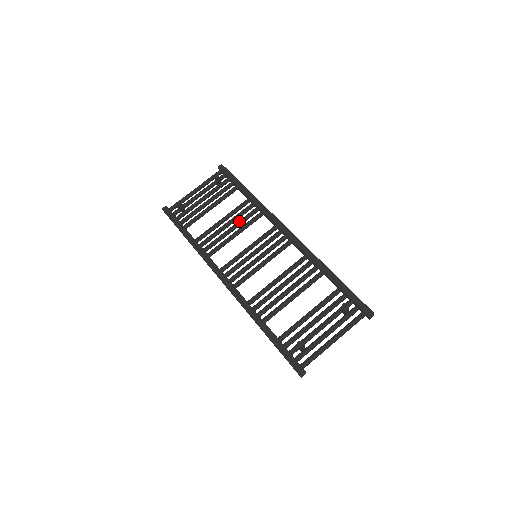
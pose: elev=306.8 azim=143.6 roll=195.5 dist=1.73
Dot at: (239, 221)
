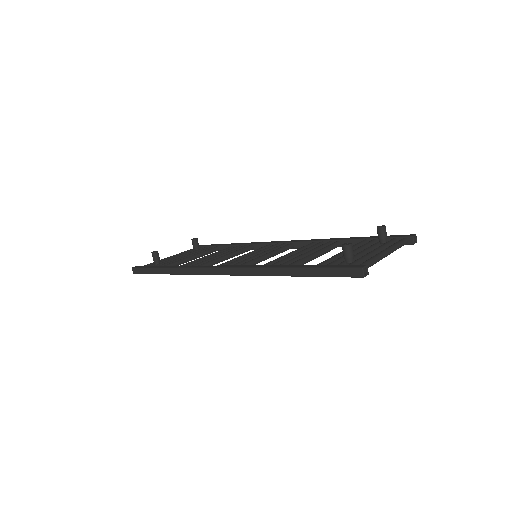
Dot at: occluded
